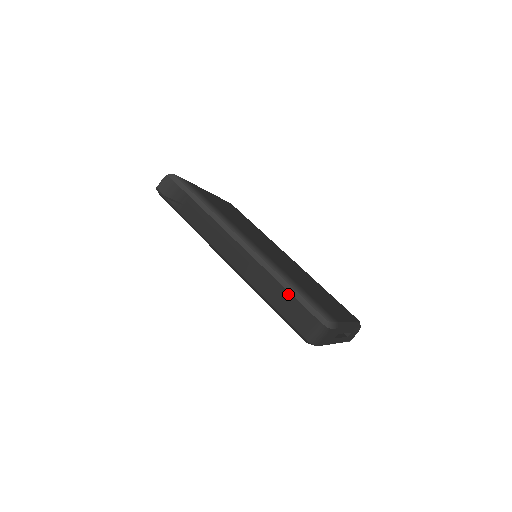
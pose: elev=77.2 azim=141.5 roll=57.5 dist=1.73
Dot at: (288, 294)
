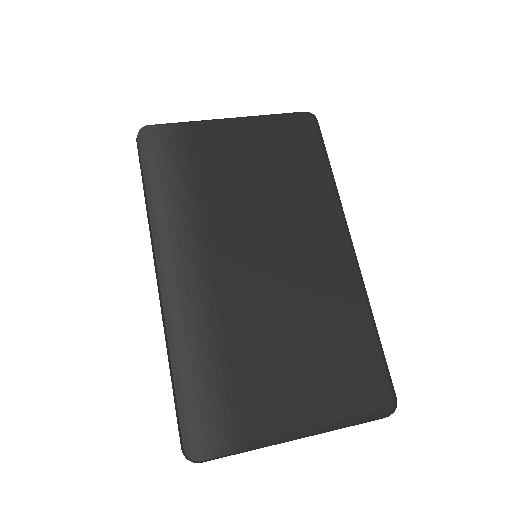
Dot at: (173, 387)
